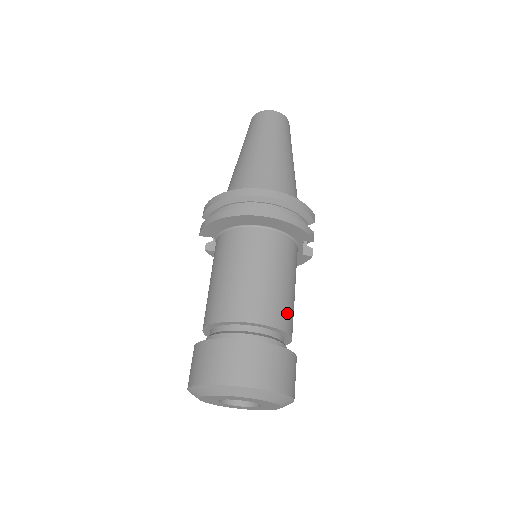
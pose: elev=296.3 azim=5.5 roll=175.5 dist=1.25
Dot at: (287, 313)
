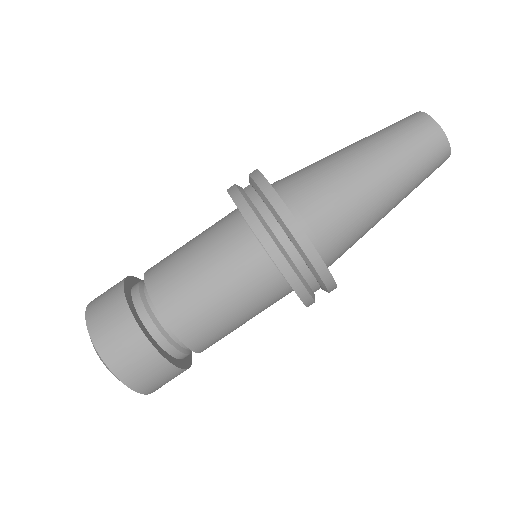
Dot at: (214, 340)
